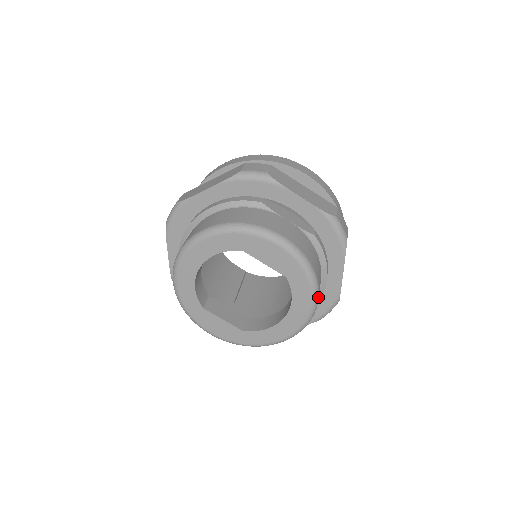
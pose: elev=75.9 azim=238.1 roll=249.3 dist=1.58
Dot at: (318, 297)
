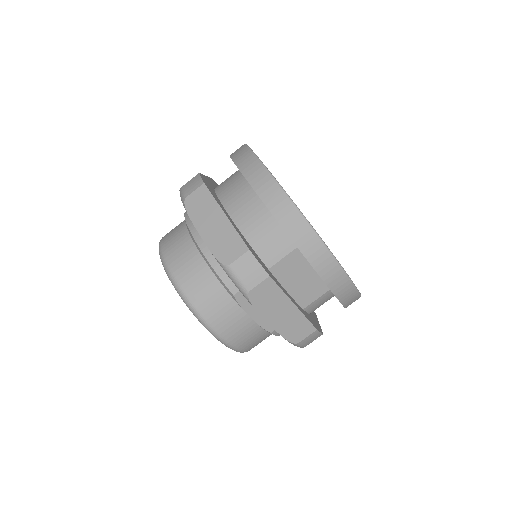
Dot at: occluded
